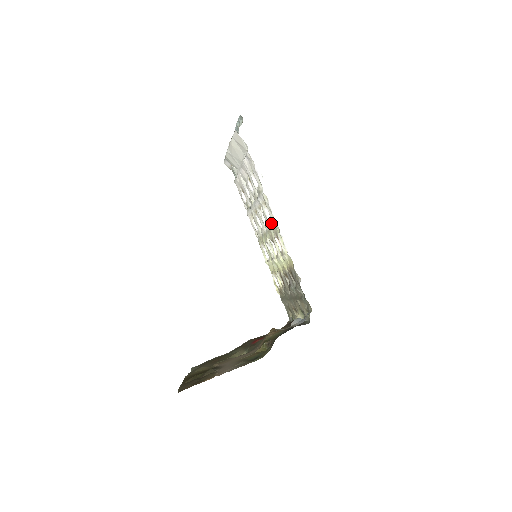
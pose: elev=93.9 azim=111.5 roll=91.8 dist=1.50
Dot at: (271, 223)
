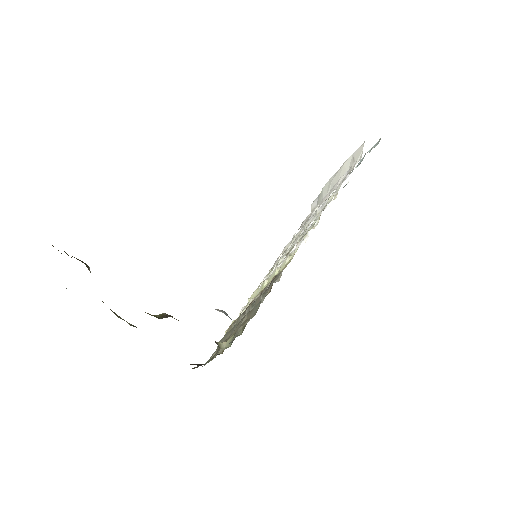
Dot at: (308, 228)
